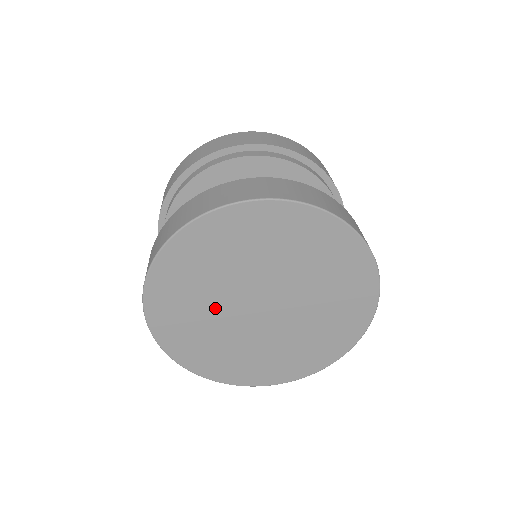
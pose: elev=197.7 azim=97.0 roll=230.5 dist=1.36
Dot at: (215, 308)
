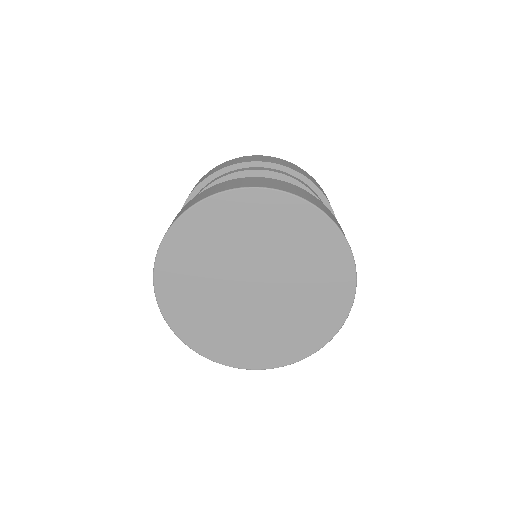
Dot at: (214, 276)
